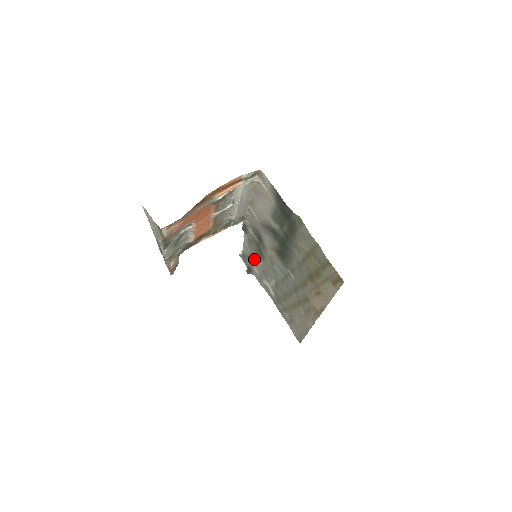
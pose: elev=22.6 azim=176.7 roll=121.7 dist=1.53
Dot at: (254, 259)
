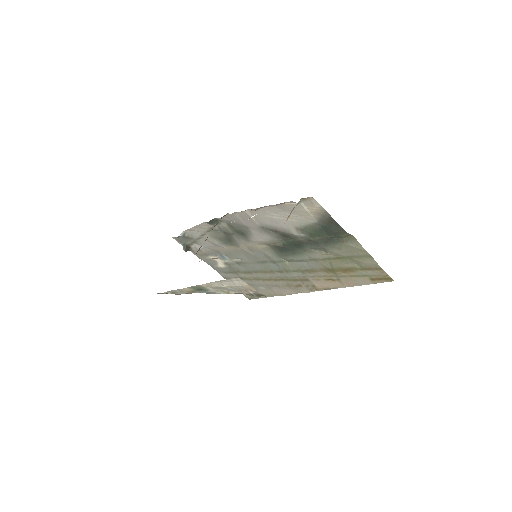
Dot at: (207, 242)
